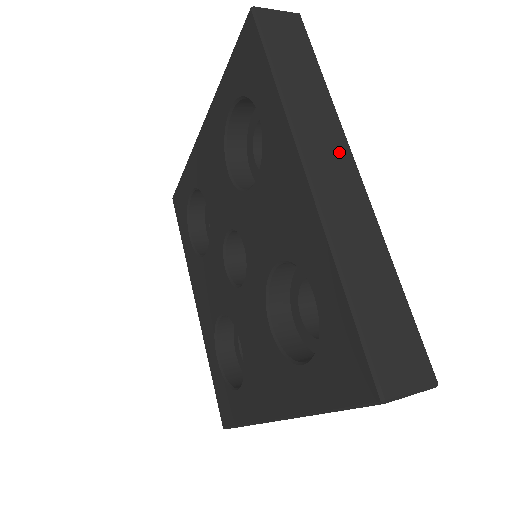
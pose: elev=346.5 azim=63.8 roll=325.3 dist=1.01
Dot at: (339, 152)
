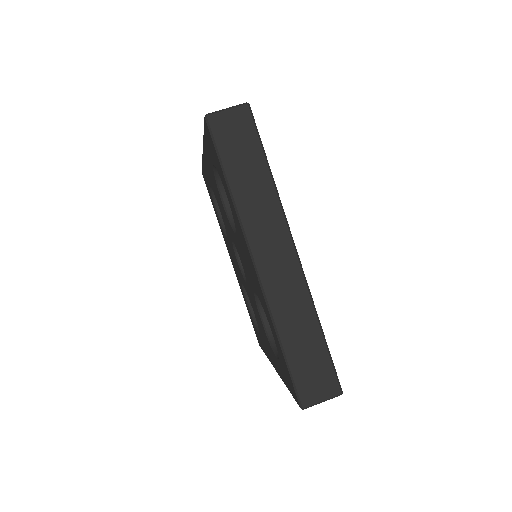
Dot at: (280, 239)
